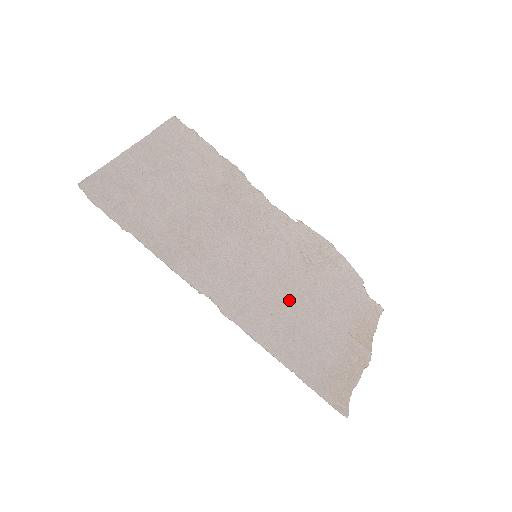
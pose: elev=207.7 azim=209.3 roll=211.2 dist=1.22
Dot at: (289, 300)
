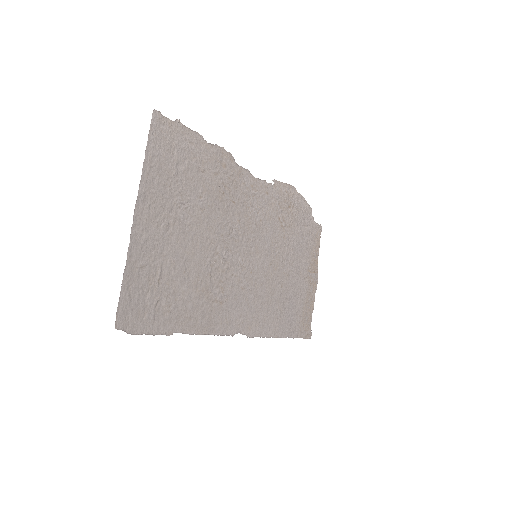
Dot at: (279, 278)
